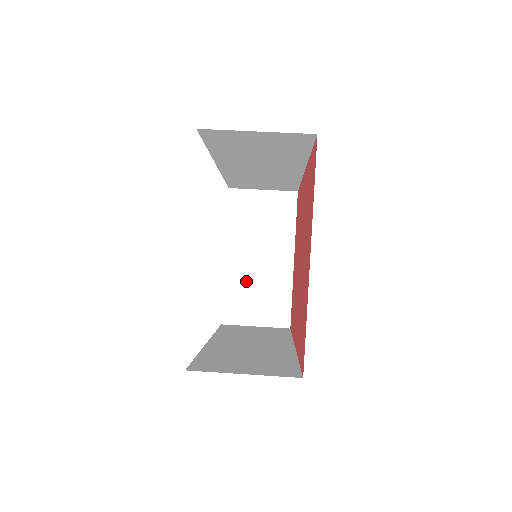
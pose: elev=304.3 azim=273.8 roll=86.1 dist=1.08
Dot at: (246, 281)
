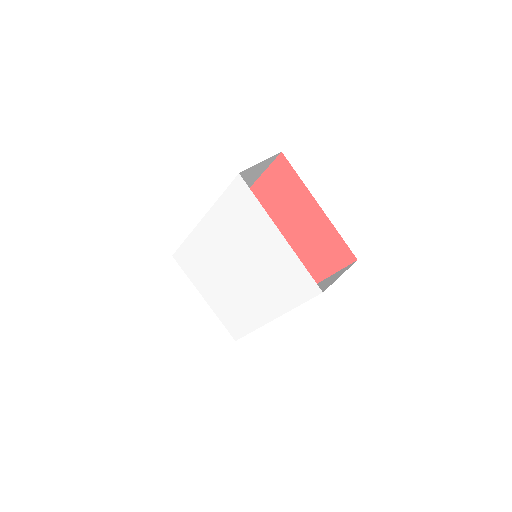
Dot at: occluded
